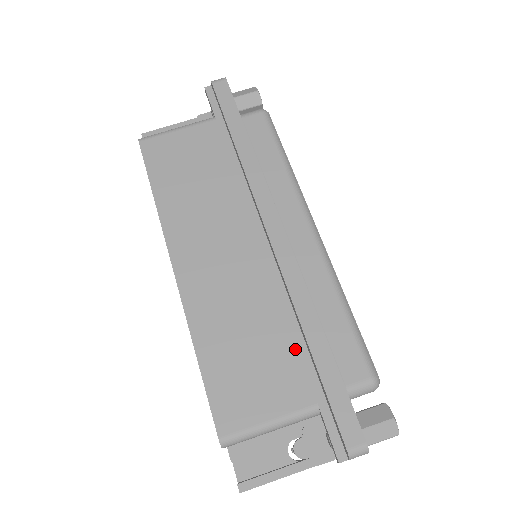
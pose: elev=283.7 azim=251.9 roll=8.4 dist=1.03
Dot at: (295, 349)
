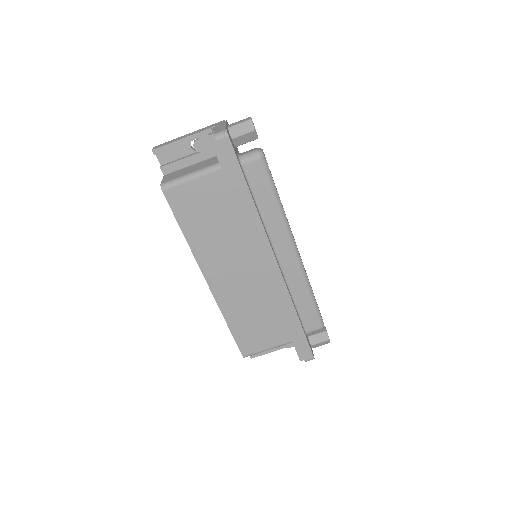
Dot at: (281, 319)
